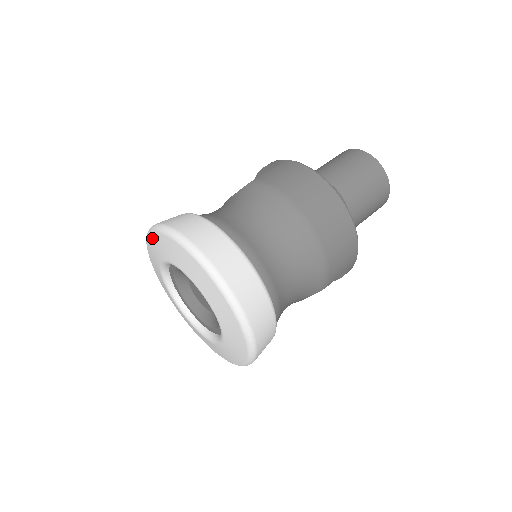
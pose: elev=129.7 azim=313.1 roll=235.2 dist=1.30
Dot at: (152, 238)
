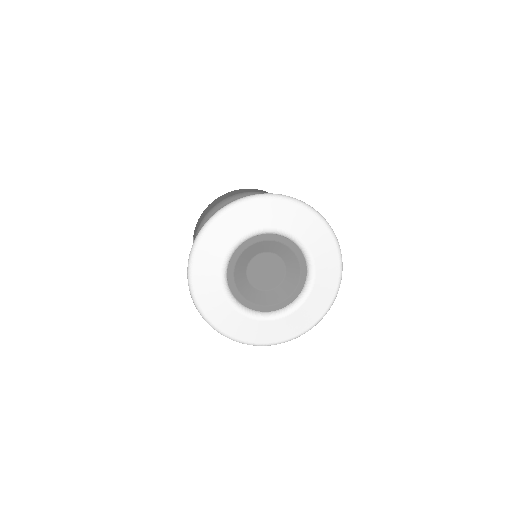
Dot at: (199, 291)
